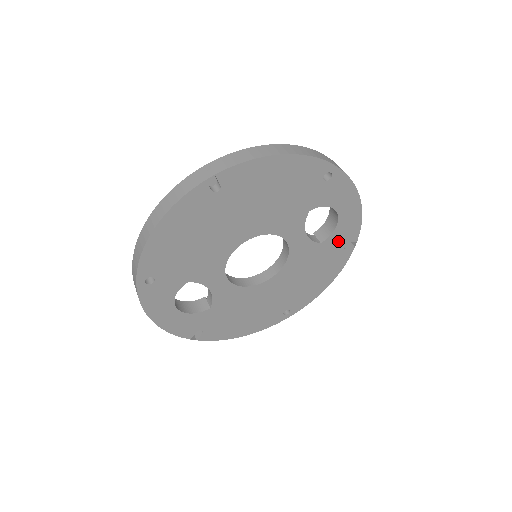
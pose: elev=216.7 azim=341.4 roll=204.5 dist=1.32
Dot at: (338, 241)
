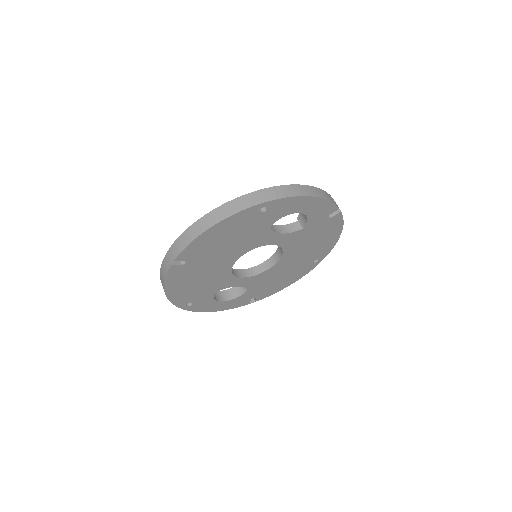
Dot at: (319, 219)
